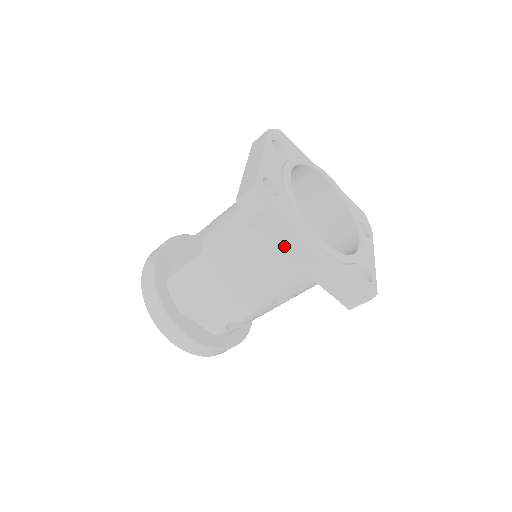
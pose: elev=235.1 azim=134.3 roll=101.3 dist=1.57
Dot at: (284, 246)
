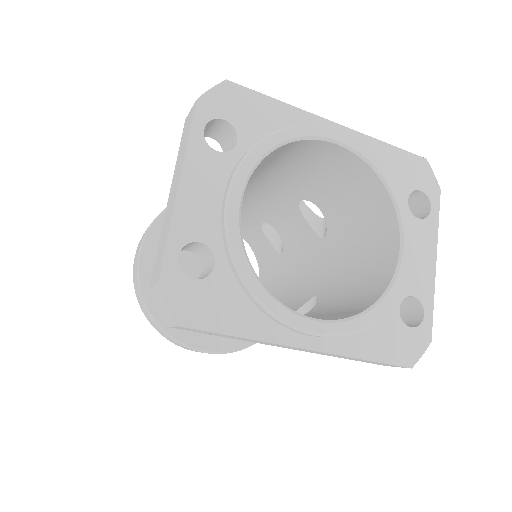
Dot at: (244, 340)
